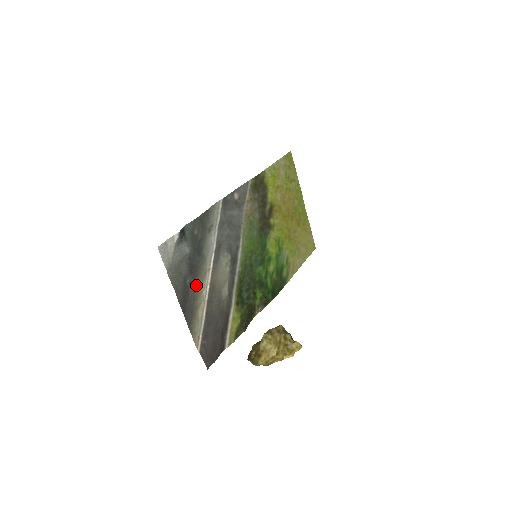
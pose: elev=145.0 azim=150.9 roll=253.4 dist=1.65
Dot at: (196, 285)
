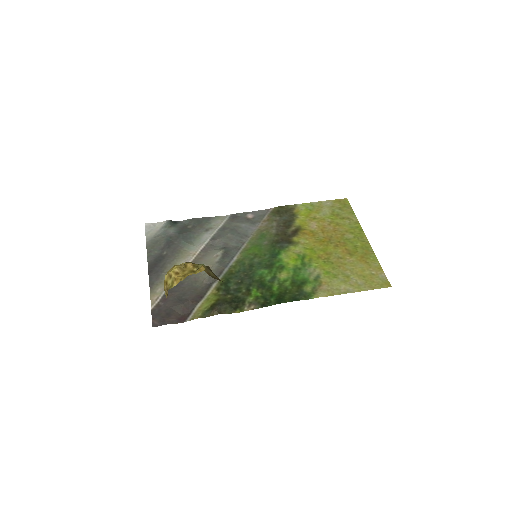
Dot at: (173, 259)
